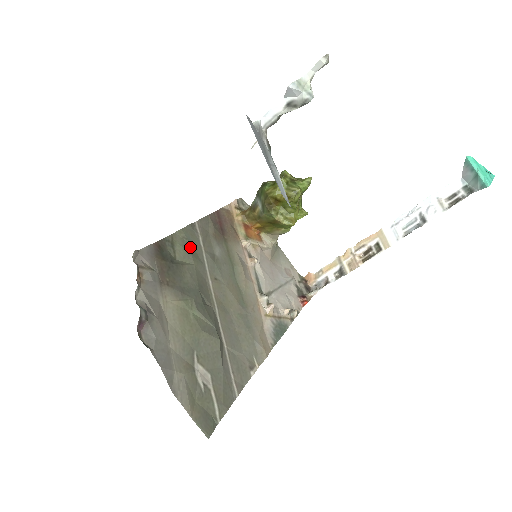
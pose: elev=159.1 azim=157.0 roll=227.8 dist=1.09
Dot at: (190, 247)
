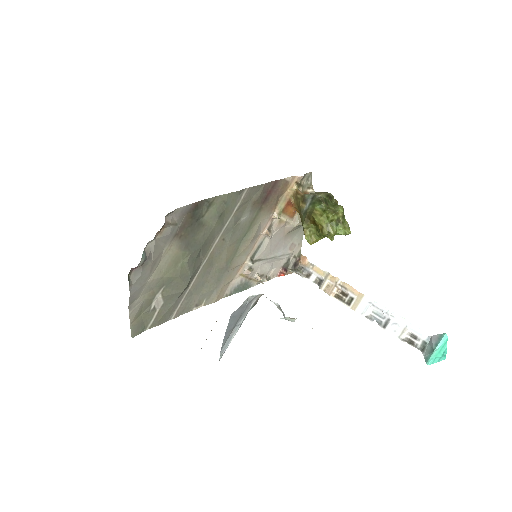
Dot at: (223, 211)
